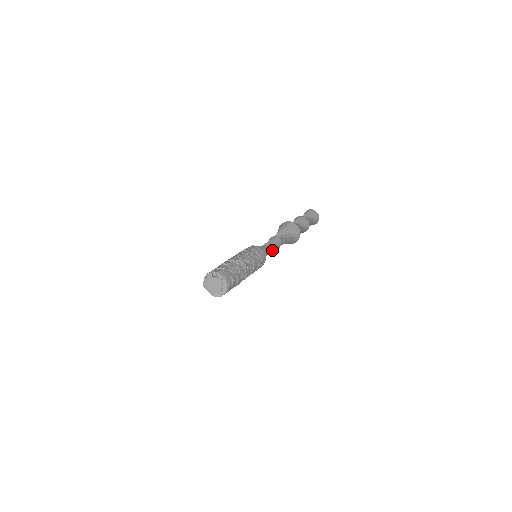
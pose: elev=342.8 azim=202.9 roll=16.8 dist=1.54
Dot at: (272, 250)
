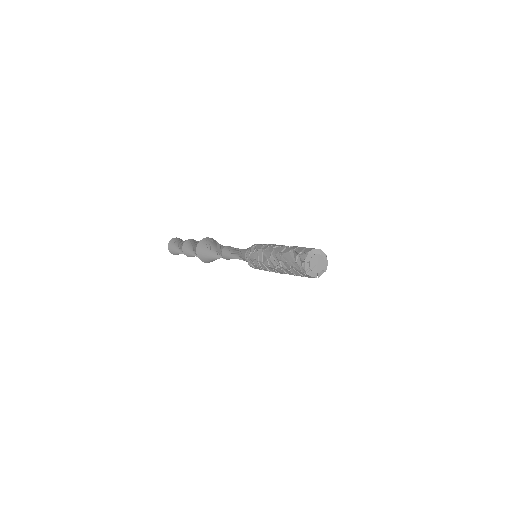
Dot at: occluded
